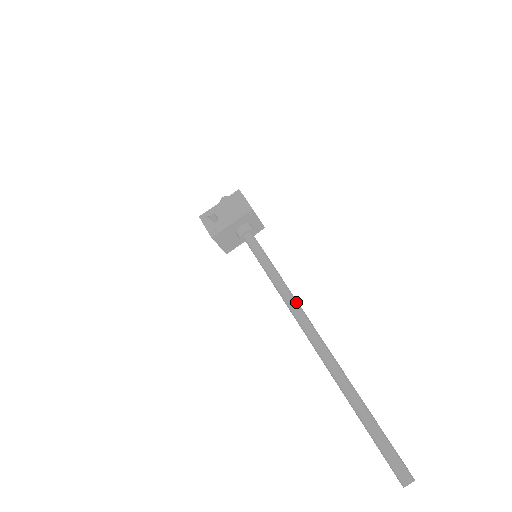
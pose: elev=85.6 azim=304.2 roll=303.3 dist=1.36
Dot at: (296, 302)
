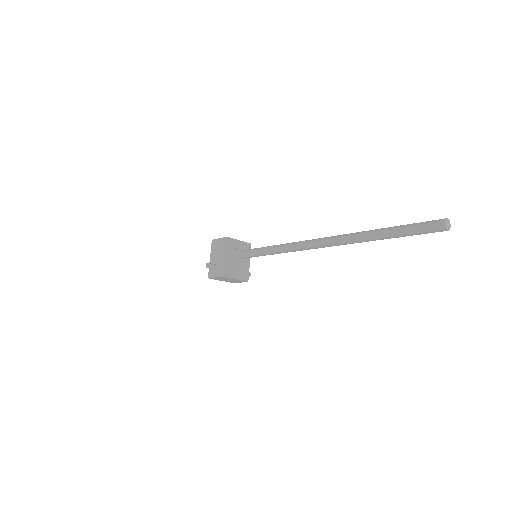
Dot at: (295, 242)
